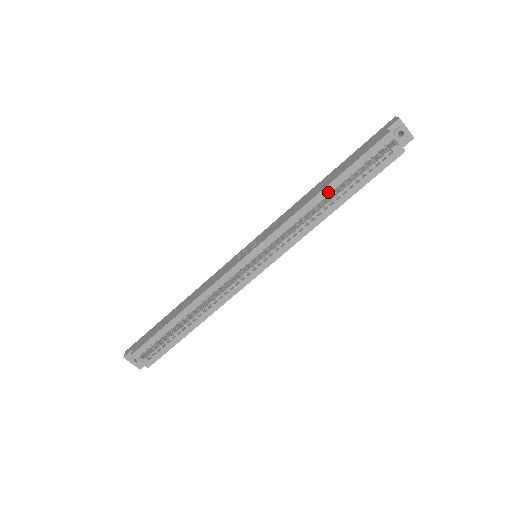
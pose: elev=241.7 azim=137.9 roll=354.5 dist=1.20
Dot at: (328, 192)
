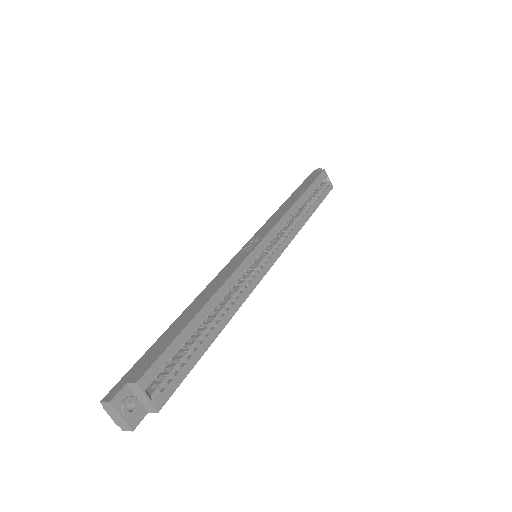
Dot at: (303, 200)
